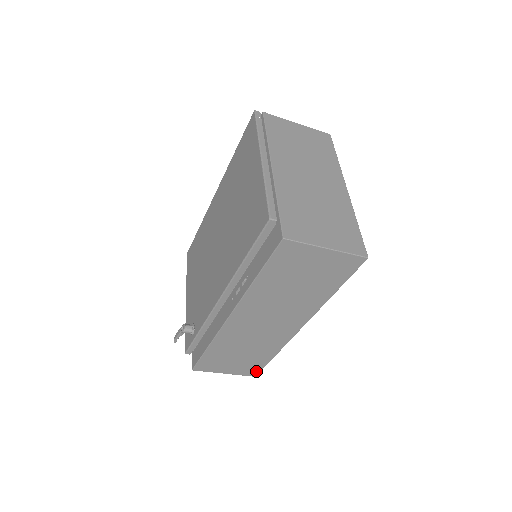
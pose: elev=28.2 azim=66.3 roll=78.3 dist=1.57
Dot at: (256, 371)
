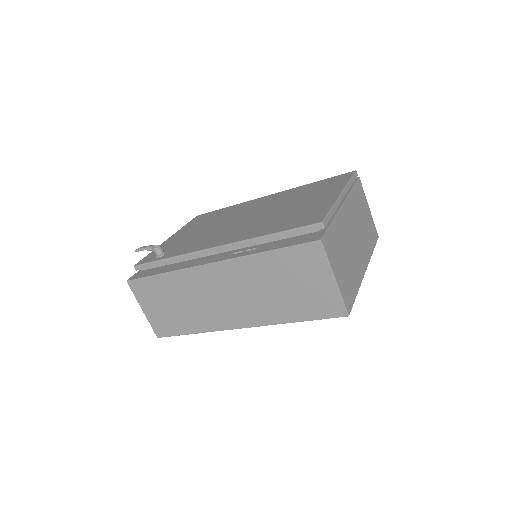
Dot at: (165, 333)
